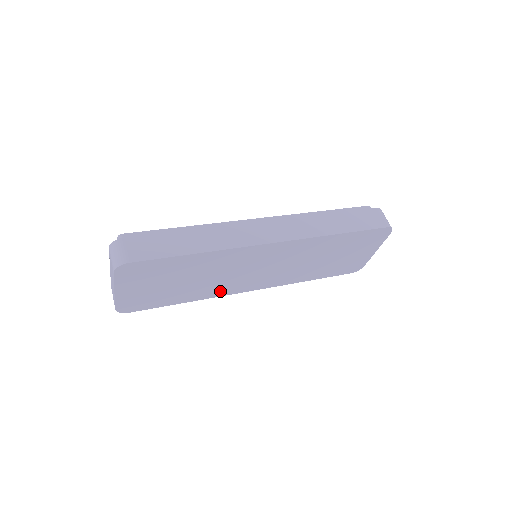
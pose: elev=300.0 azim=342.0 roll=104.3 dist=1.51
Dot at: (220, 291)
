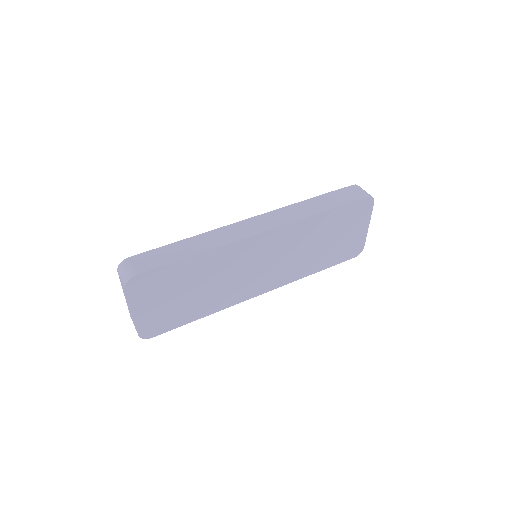
Dot at: (232, 298)
